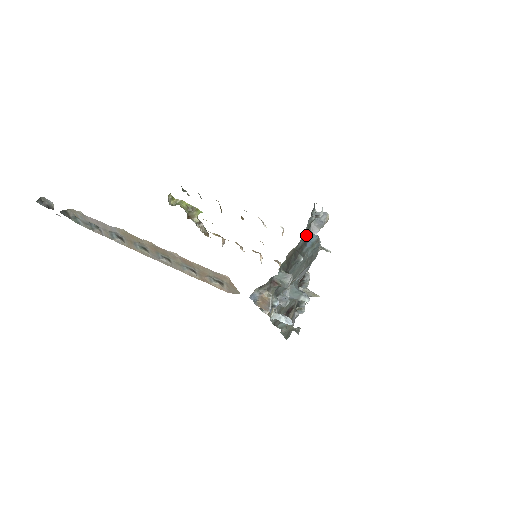
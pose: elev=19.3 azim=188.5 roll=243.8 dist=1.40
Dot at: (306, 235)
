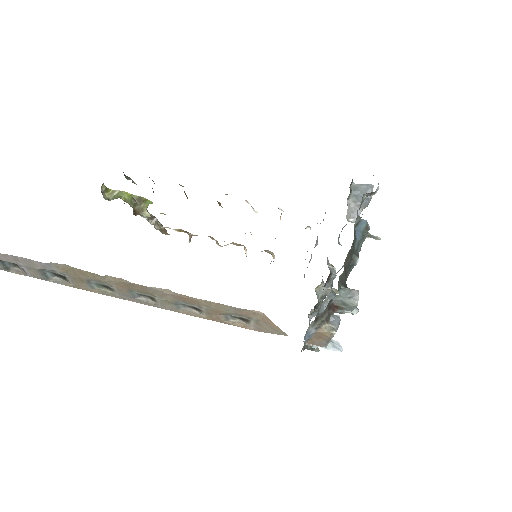
Dot at: occluded
